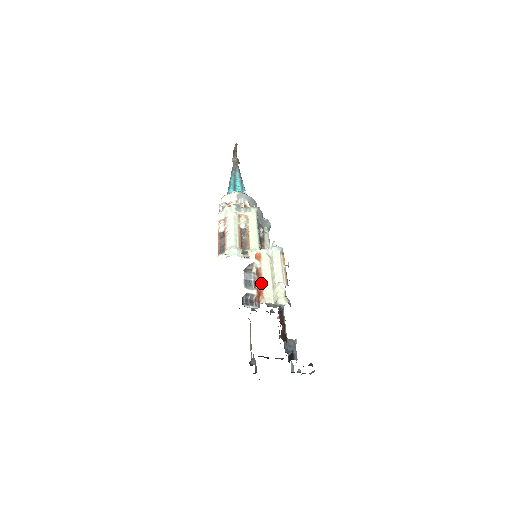
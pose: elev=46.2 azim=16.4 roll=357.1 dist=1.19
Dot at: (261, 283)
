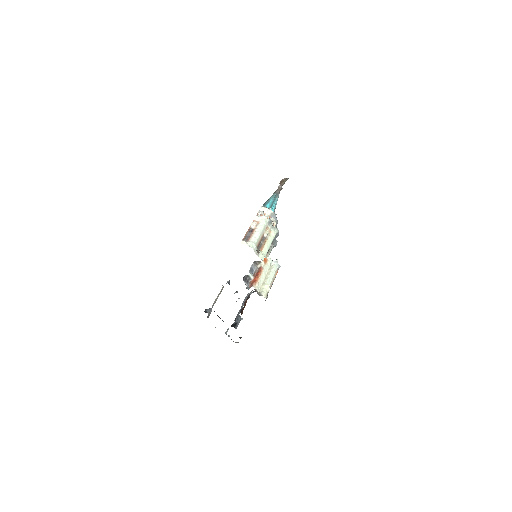
Dot at: (259, 276)
